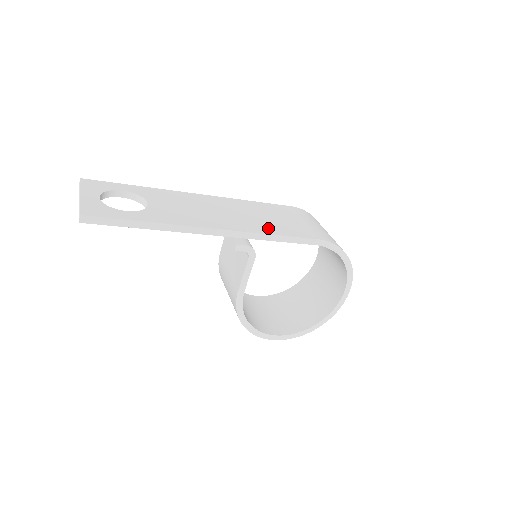
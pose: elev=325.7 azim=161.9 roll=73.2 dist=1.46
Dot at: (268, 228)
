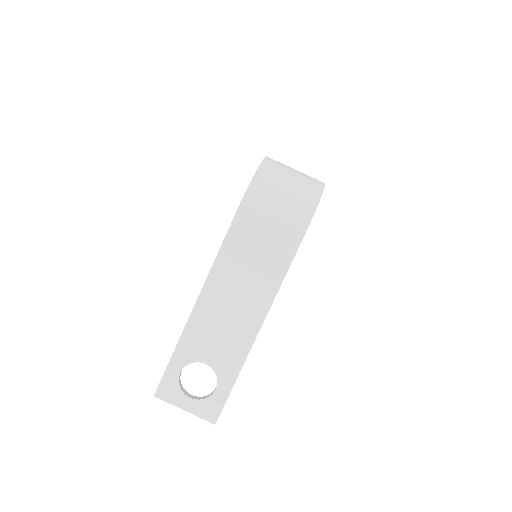
Dot at: (271, 279)
